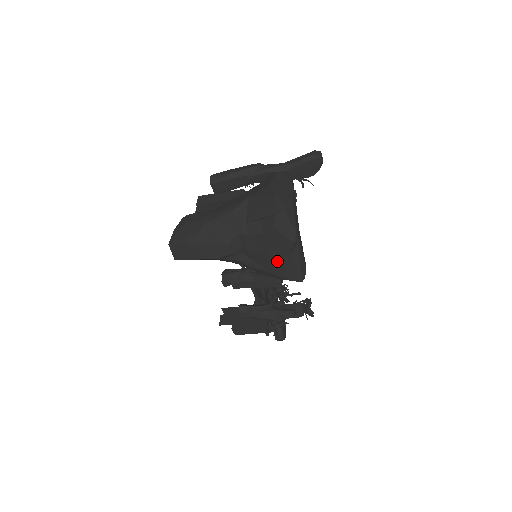
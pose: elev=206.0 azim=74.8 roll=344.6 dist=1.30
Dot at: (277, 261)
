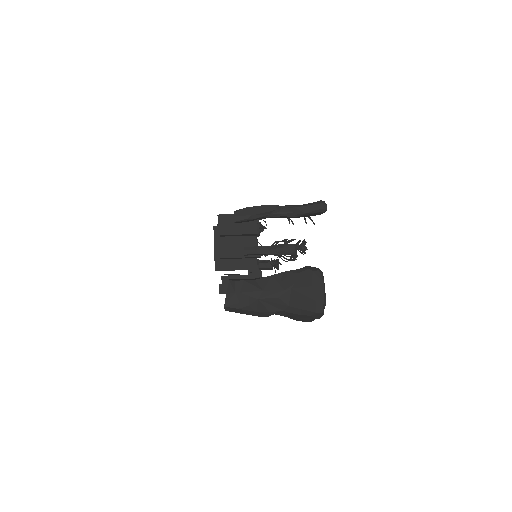
Dot at: (302, 320)
